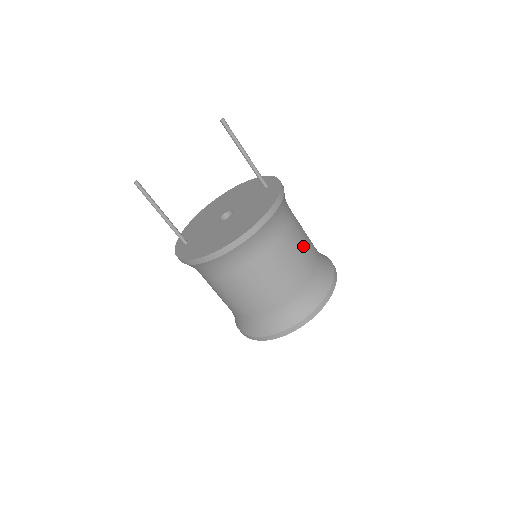
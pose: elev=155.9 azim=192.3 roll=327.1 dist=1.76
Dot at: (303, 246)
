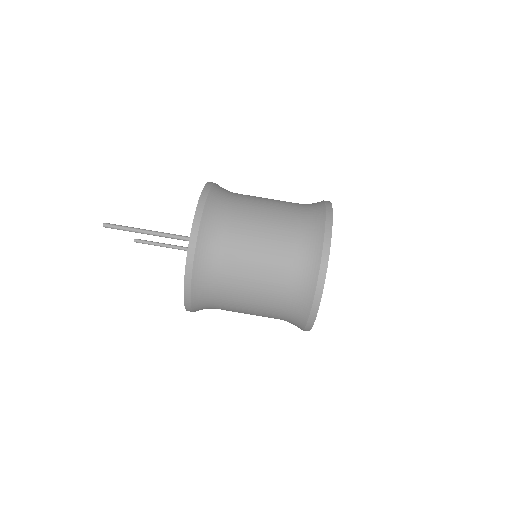
Dot at: (253, 289)
